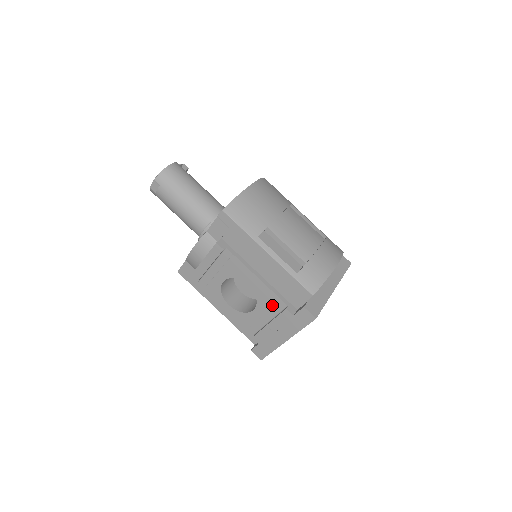
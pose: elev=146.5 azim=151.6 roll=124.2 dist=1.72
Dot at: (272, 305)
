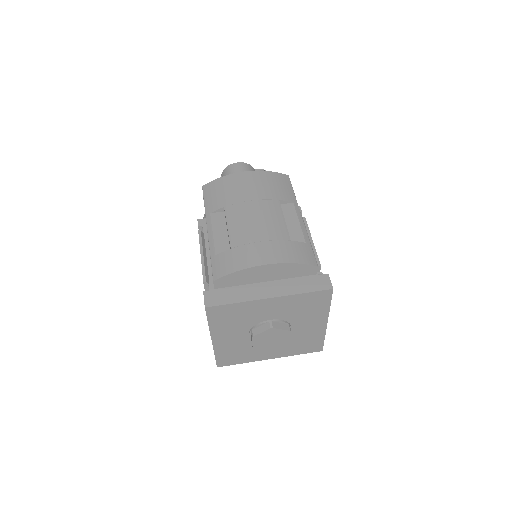
Dot at: occluded
